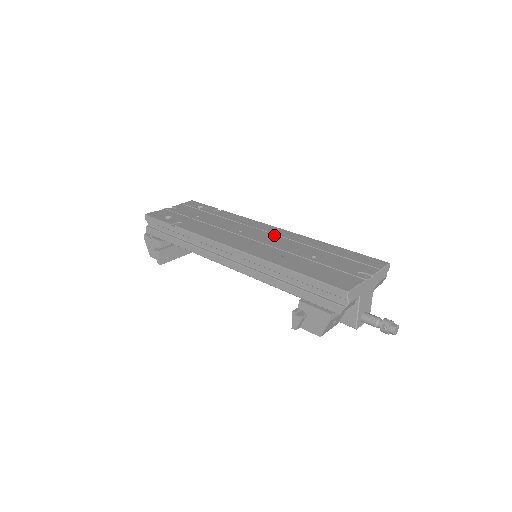
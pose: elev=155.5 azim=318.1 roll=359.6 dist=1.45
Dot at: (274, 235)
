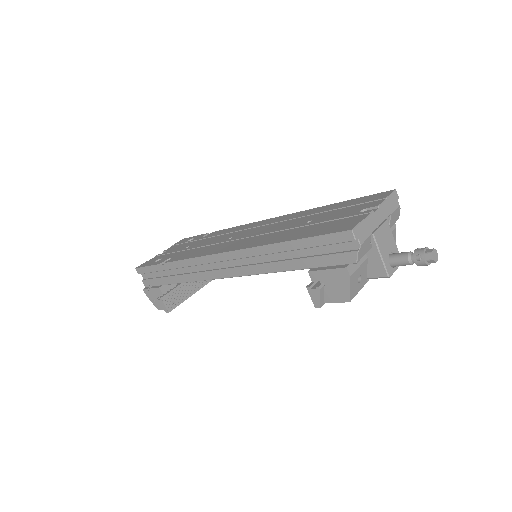
Dot at: (265, 225)
